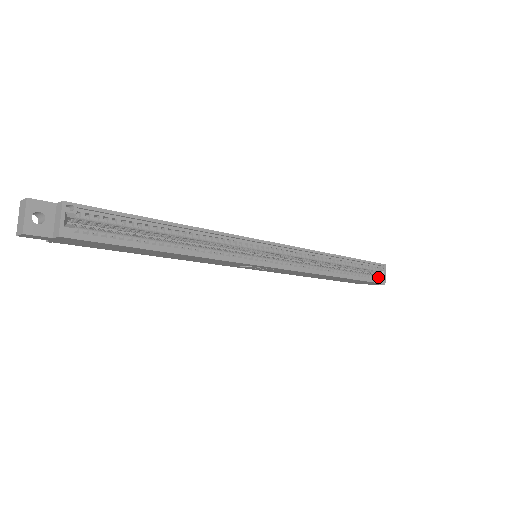
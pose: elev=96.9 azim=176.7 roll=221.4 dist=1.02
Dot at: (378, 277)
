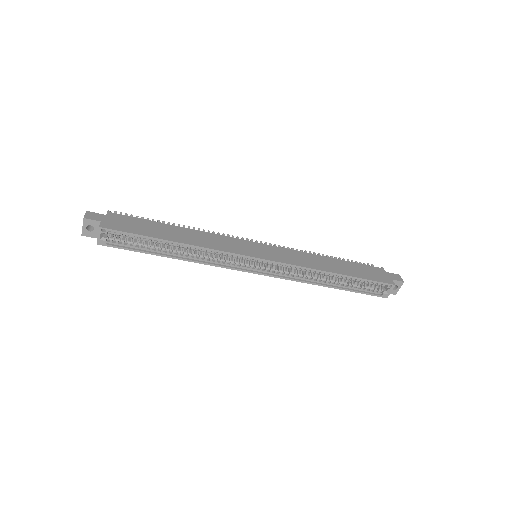
Dot at: (382, 291)
